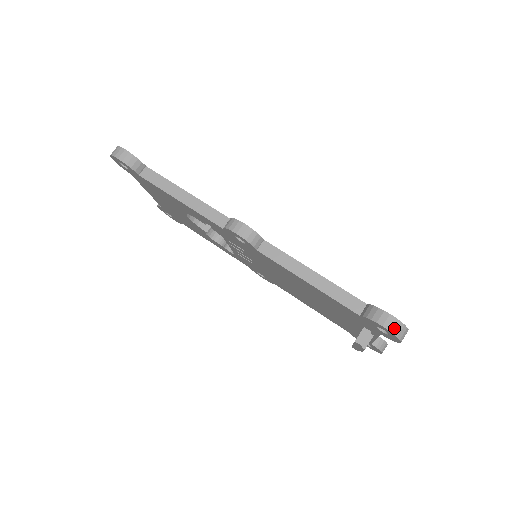
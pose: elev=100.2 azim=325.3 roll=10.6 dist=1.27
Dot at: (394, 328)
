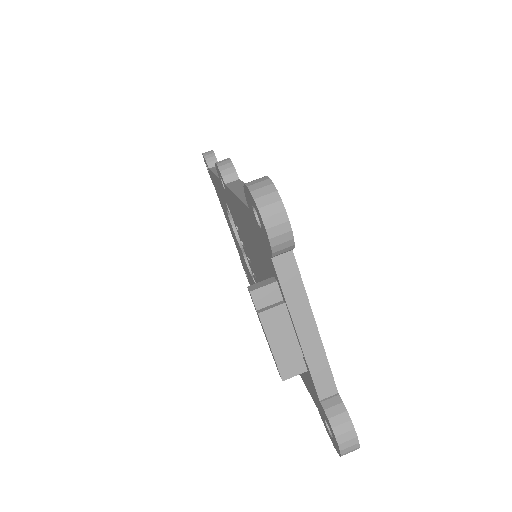
Dot at: (257, 187)
